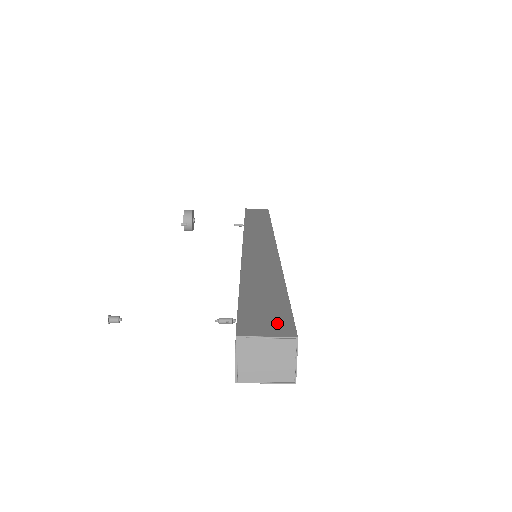
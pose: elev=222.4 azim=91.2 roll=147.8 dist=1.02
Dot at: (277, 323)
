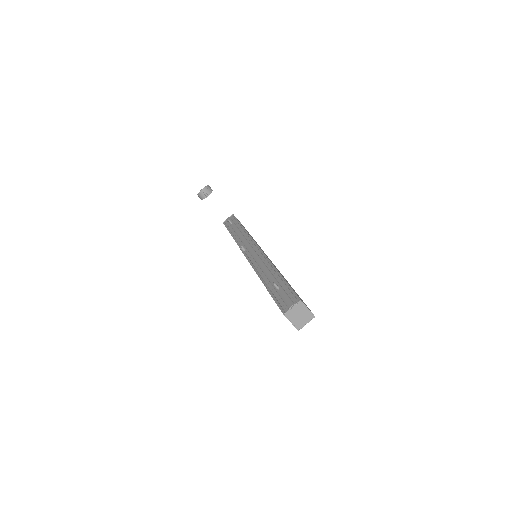
Dot at: occluded
